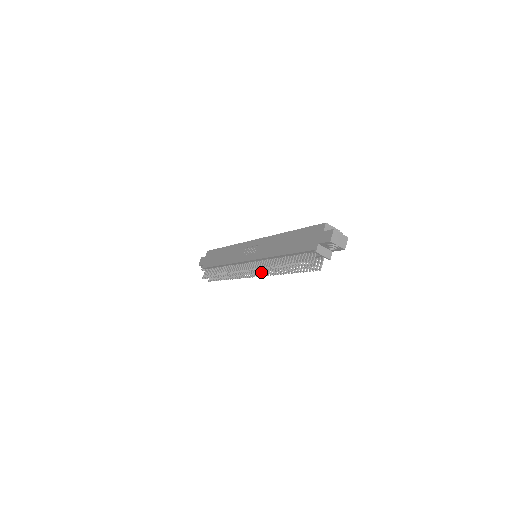
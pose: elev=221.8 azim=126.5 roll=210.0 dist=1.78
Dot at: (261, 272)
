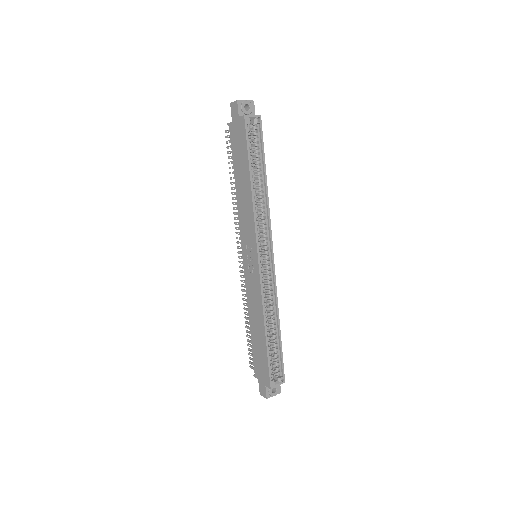
Dot at: (242, 286)
